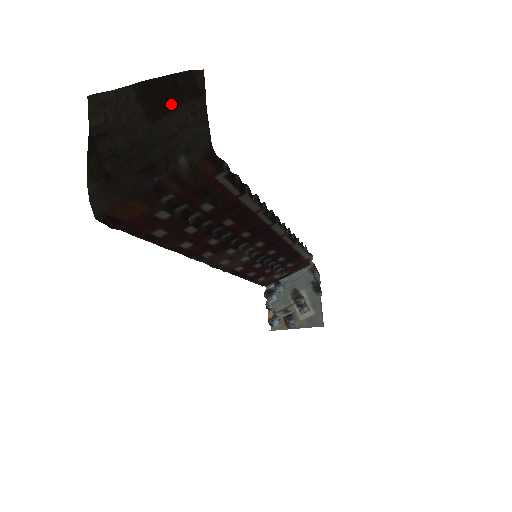
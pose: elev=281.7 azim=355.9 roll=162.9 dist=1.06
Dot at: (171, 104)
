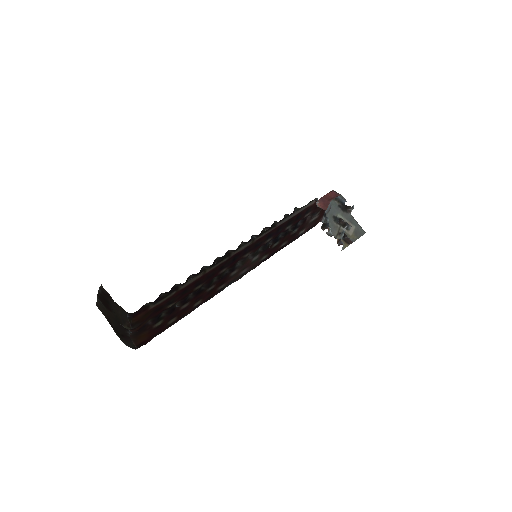
Dot at: (108, 303)
